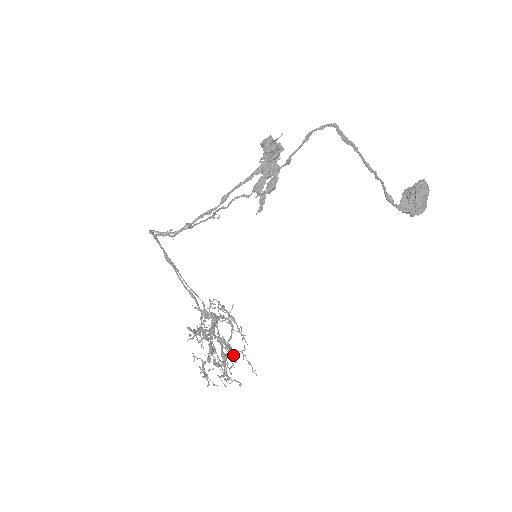
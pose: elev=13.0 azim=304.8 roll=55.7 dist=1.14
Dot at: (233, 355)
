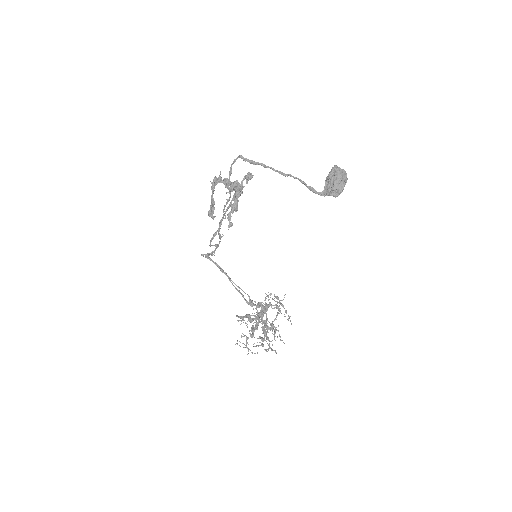
Dot at: (274, 331)
